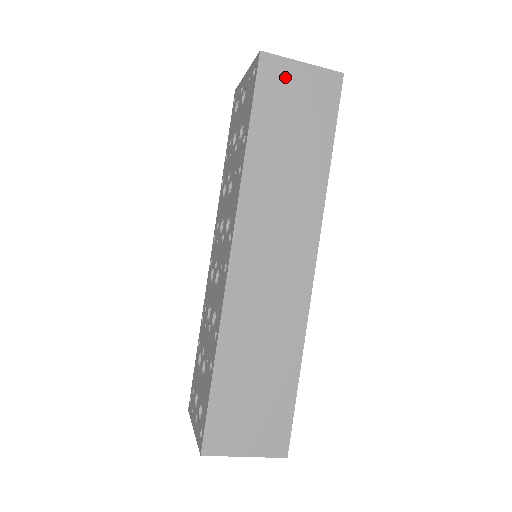
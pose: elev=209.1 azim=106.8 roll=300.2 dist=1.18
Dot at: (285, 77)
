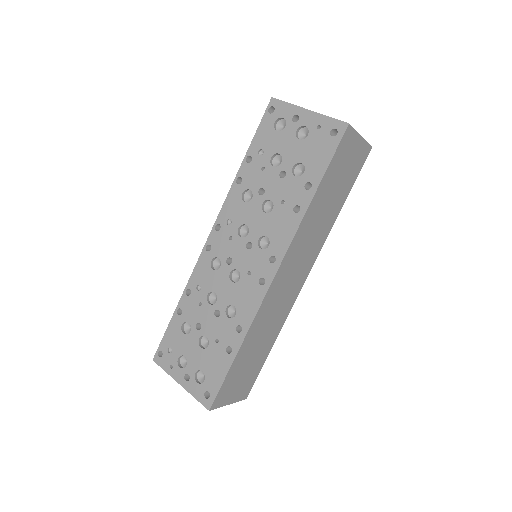
Dot at: (350, 146)
